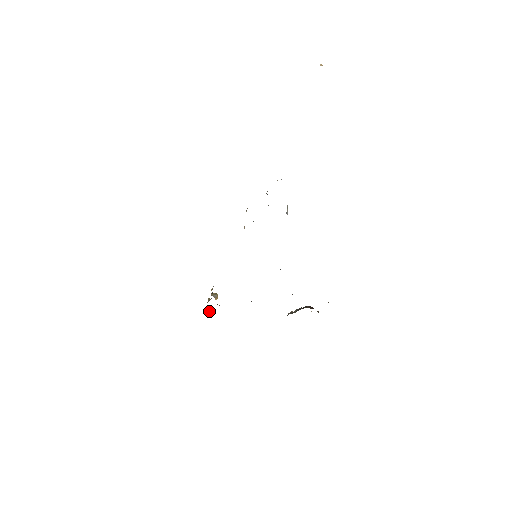
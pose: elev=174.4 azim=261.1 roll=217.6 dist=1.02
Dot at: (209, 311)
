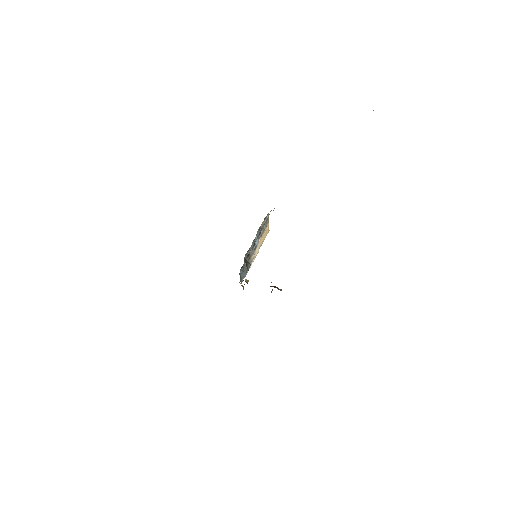
Dot at: occluded
